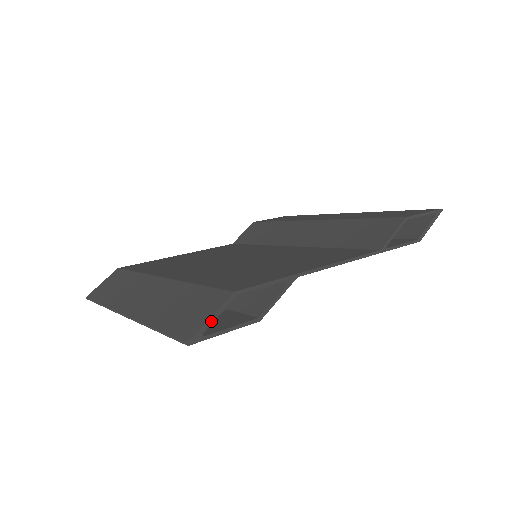
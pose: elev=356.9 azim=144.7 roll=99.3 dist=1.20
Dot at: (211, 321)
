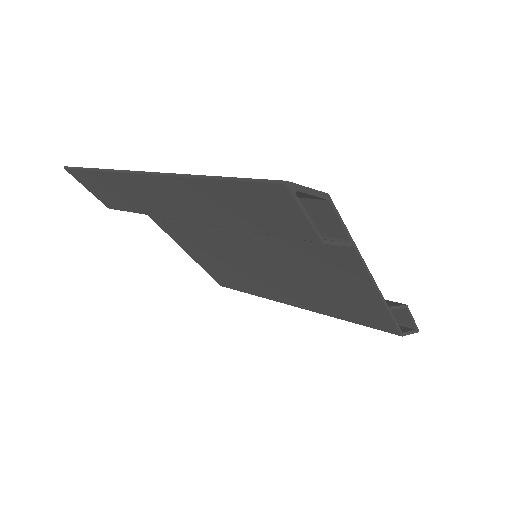
Dot at: (306, 191)
